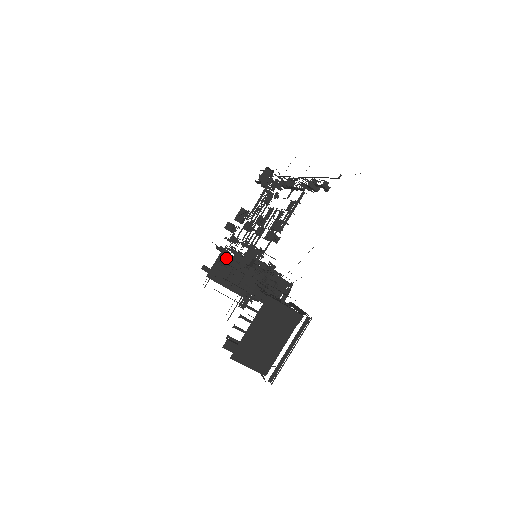
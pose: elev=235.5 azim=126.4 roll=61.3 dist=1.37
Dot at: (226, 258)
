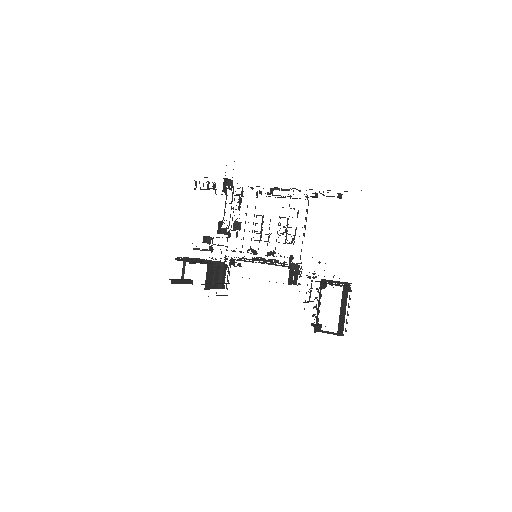
Dot at: occluded
